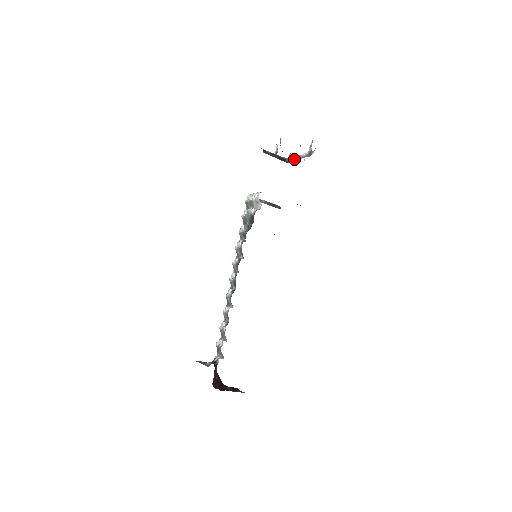
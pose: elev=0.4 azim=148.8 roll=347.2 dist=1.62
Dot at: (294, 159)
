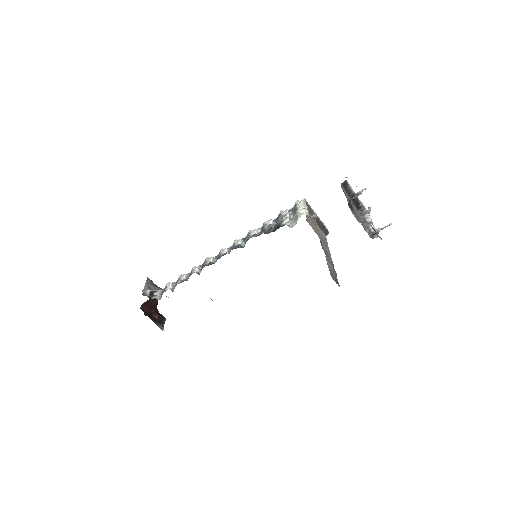
Dot at: (364, 218)
